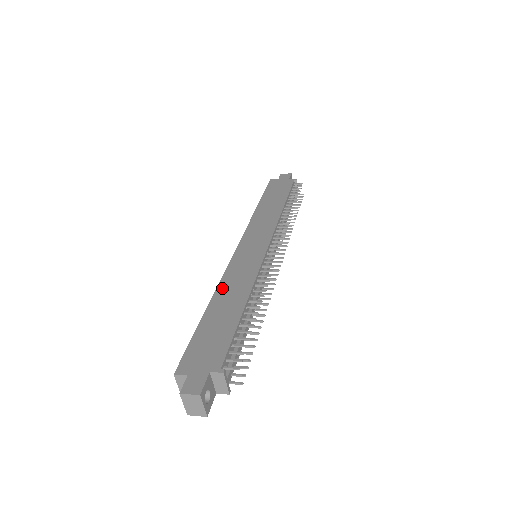
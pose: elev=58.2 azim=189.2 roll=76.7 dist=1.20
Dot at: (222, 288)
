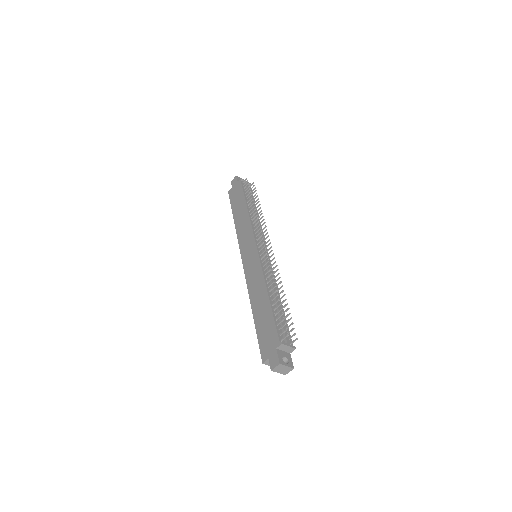
Dot at: (252, 295)
